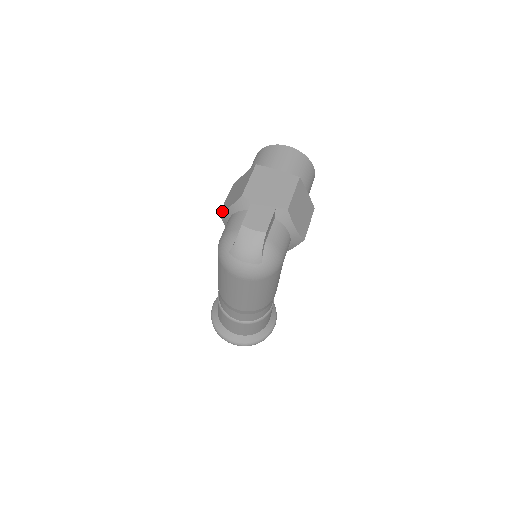
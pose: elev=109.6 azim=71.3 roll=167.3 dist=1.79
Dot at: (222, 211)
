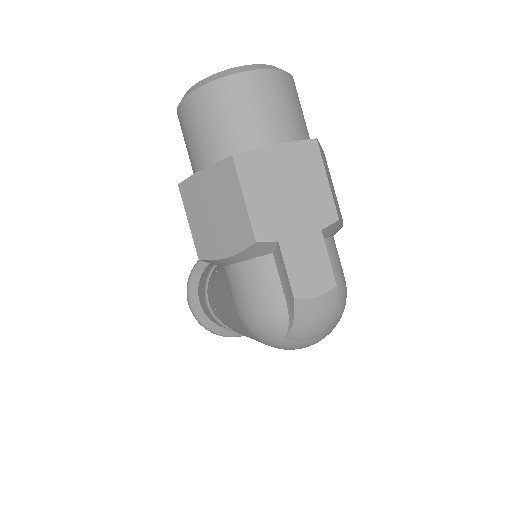
Dot at: (207, 259)
